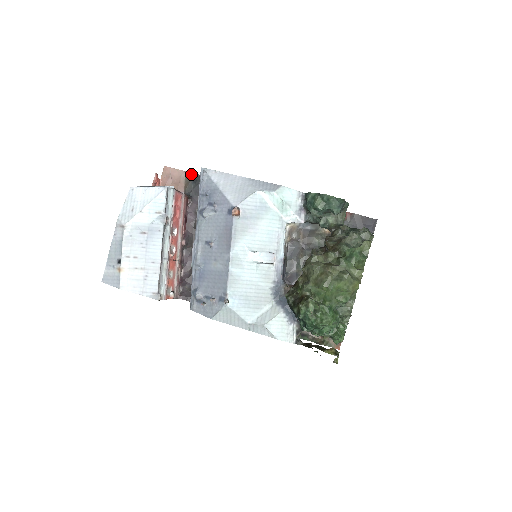
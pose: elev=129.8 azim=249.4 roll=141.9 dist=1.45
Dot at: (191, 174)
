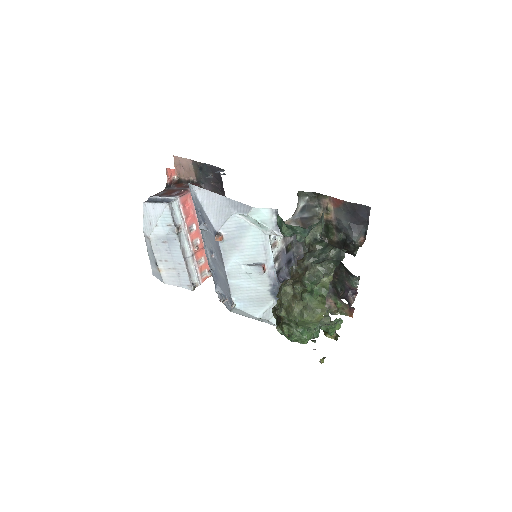
Dot at: (196, 162)
